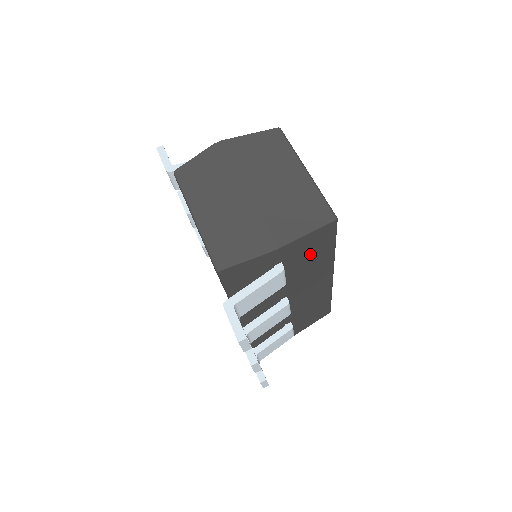
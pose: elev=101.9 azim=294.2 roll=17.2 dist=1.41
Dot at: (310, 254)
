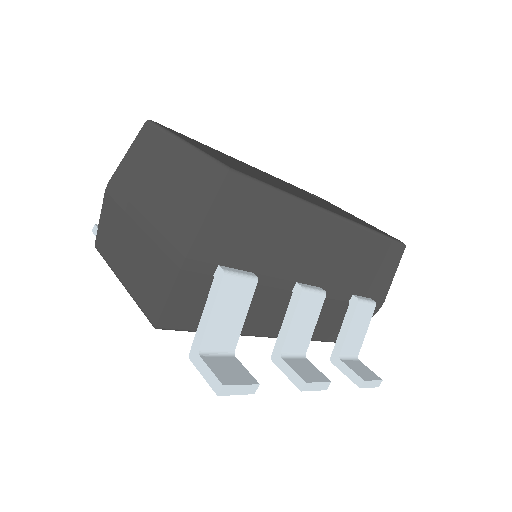
Dot at: (253, 228)
